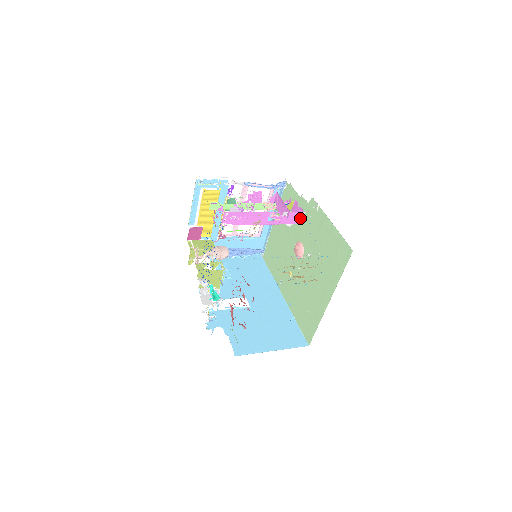
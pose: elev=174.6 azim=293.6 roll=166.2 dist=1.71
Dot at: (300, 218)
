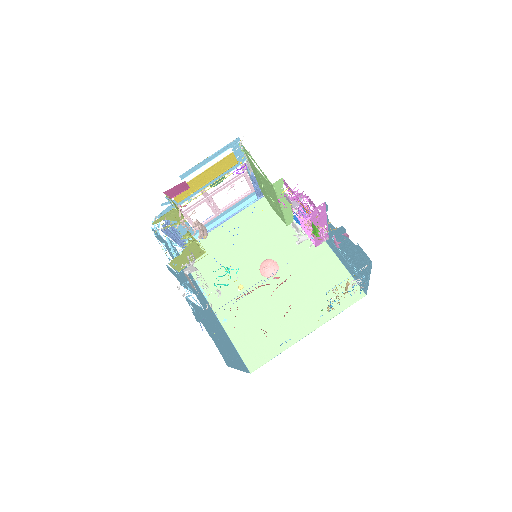
Dot at: (321, 242)
